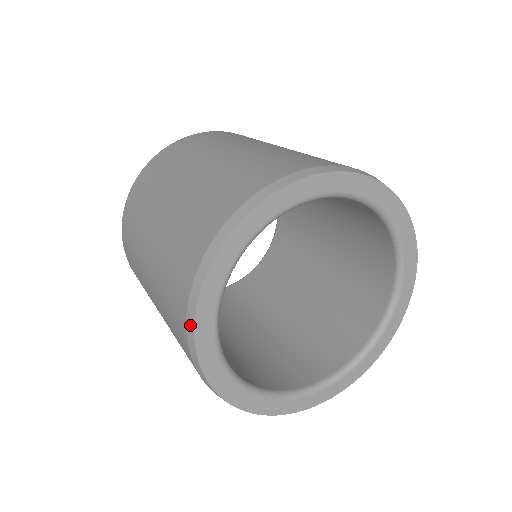
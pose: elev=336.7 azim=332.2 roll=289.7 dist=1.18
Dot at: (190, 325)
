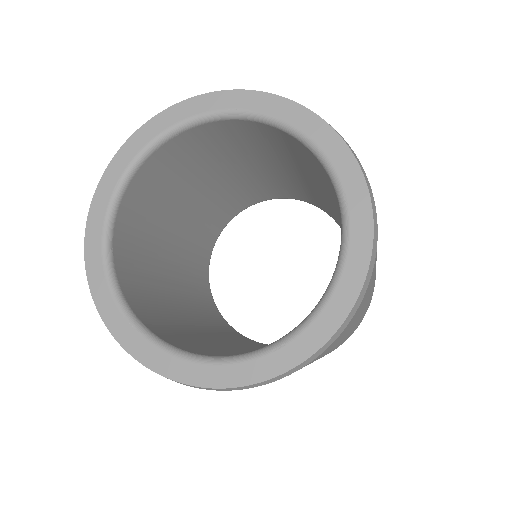
Dot at: (110, 331)
